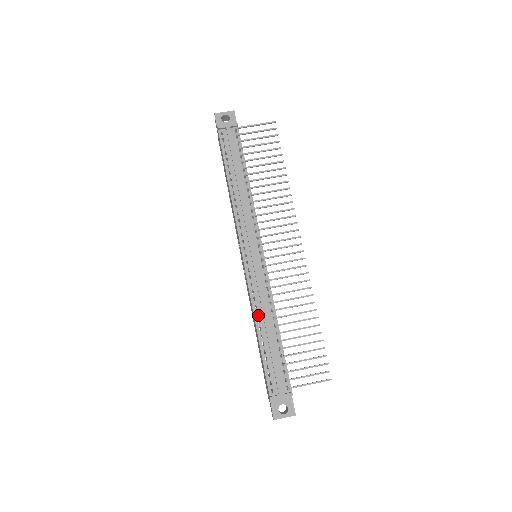
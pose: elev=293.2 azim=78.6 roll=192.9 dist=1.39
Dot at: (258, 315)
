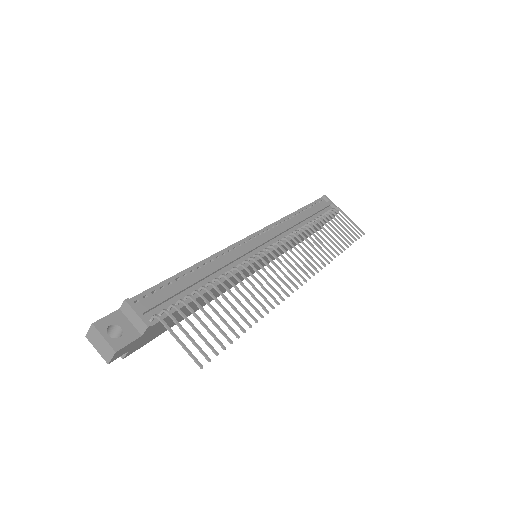
Dot at: (211, 262)
